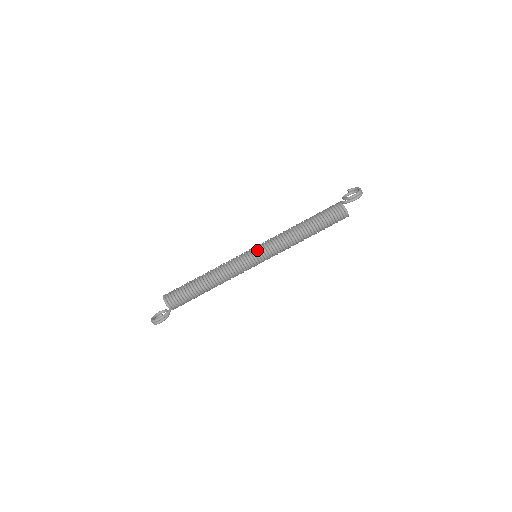
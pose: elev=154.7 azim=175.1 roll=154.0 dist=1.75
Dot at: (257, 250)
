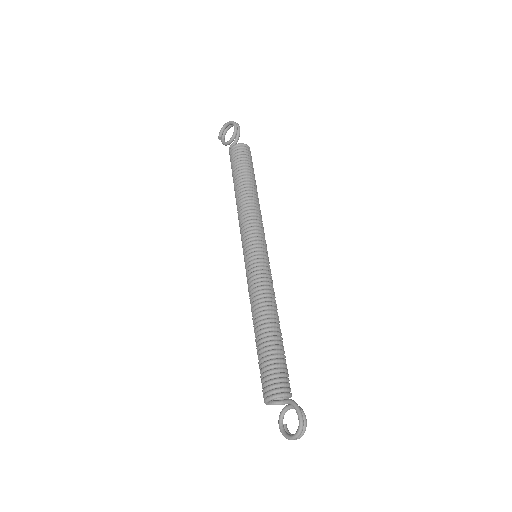
Dot at: (254, 246)
